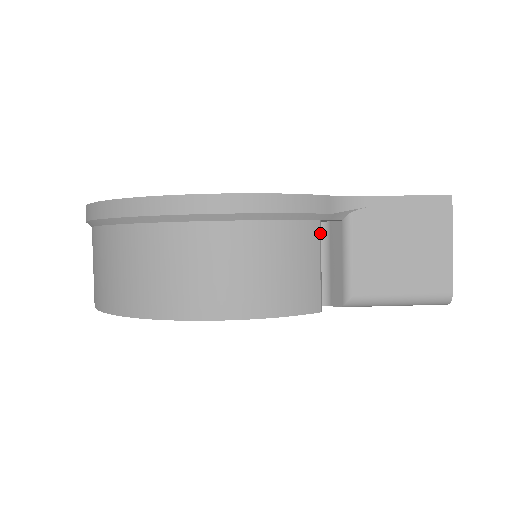
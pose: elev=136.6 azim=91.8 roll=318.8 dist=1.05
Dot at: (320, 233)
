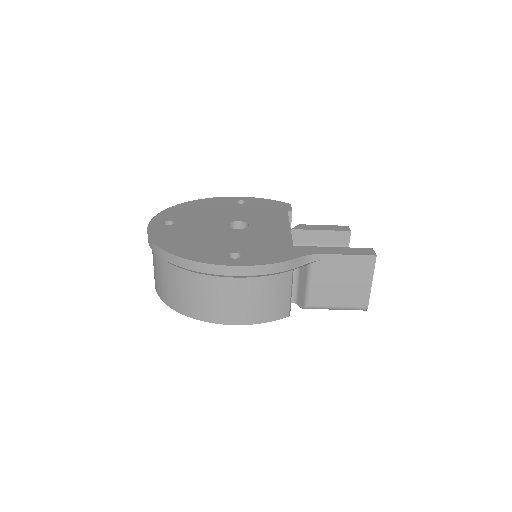
Dot at: (292, 276)
